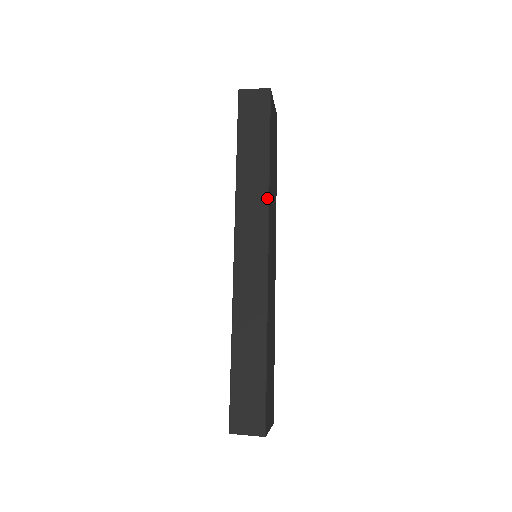
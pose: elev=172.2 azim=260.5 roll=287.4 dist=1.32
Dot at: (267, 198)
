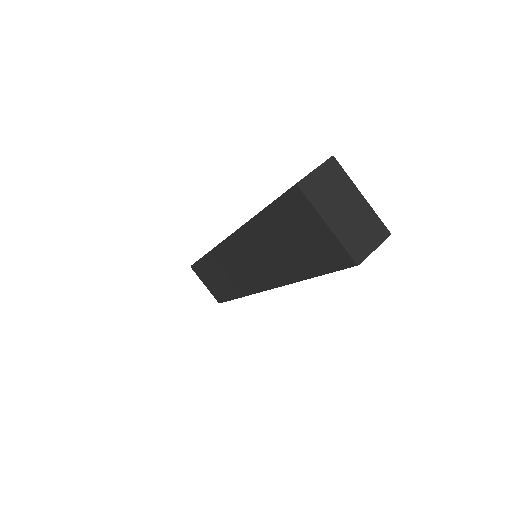
Dot at: occluded
